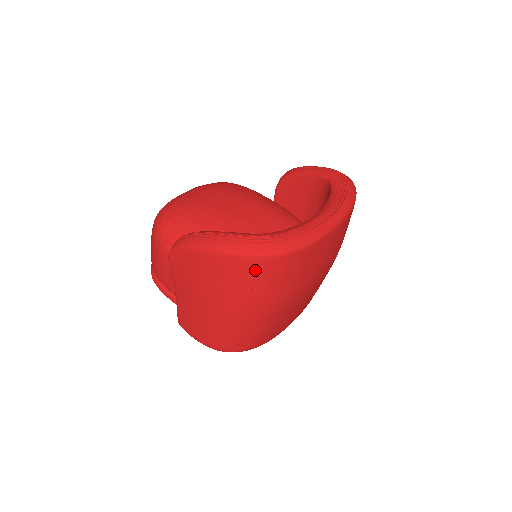
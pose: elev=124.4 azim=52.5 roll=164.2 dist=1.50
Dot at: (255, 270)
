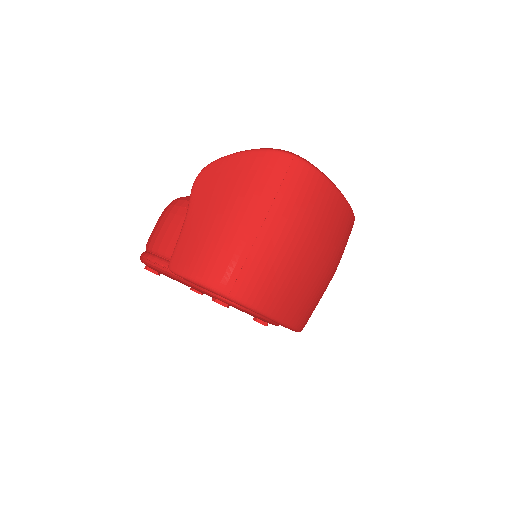
Dot at: (286, 169)
